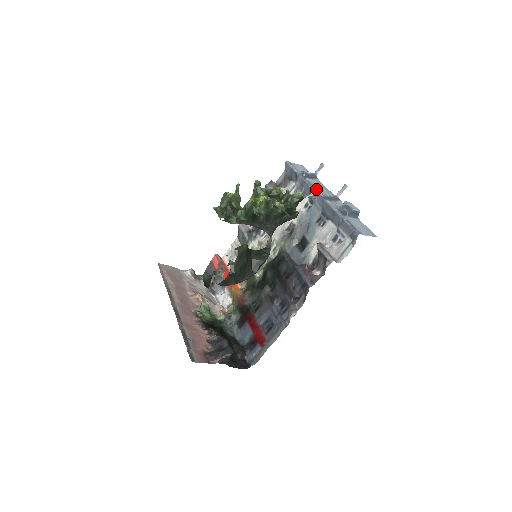
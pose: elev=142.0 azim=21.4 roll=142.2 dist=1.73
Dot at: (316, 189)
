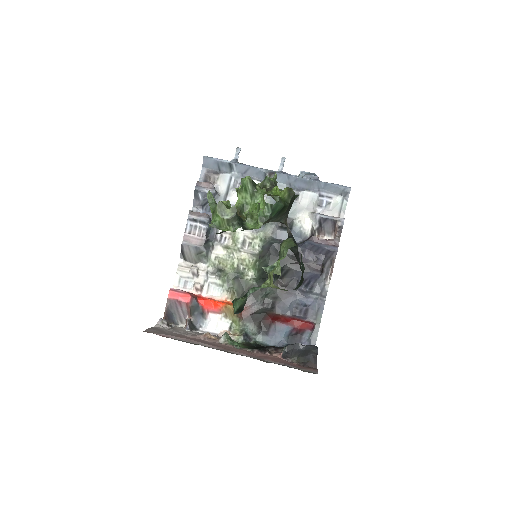
Dot at: (269, 170)
